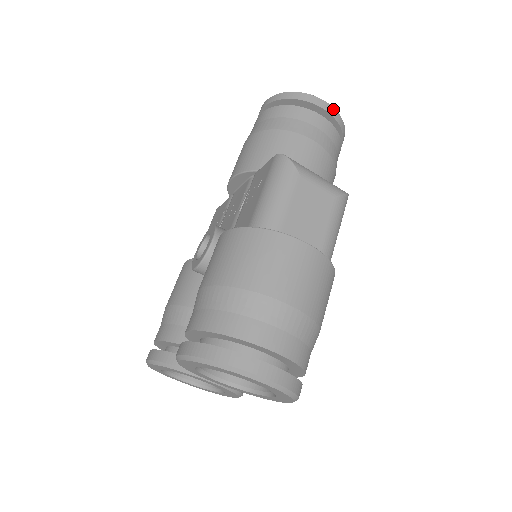
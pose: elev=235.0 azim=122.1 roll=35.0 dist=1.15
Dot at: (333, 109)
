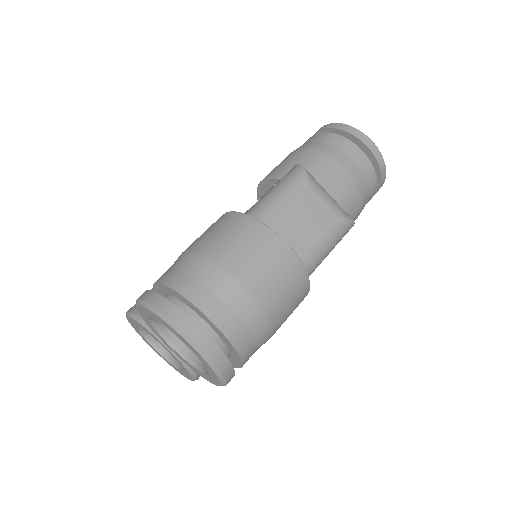
Dot at: (377, 149)
